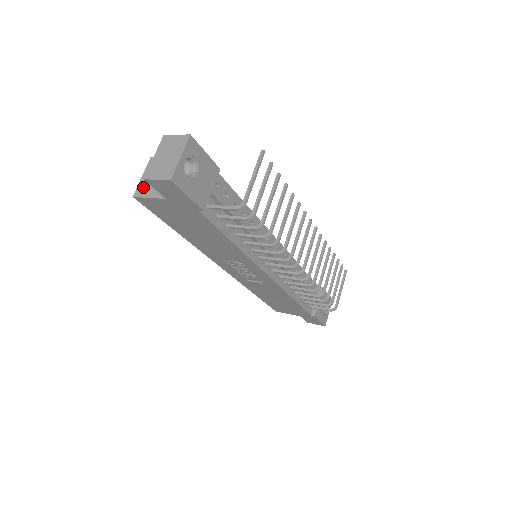
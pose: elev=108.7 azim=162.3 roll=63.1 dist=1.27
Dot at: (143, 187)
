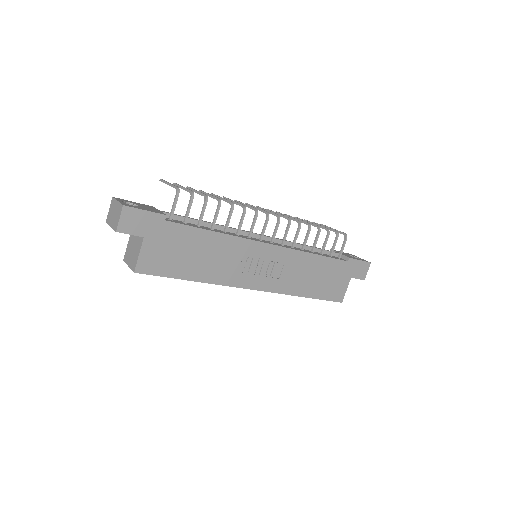
Dot at: (133, 263)
